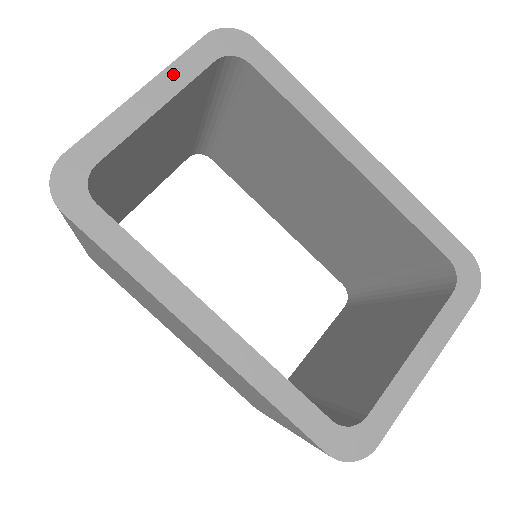
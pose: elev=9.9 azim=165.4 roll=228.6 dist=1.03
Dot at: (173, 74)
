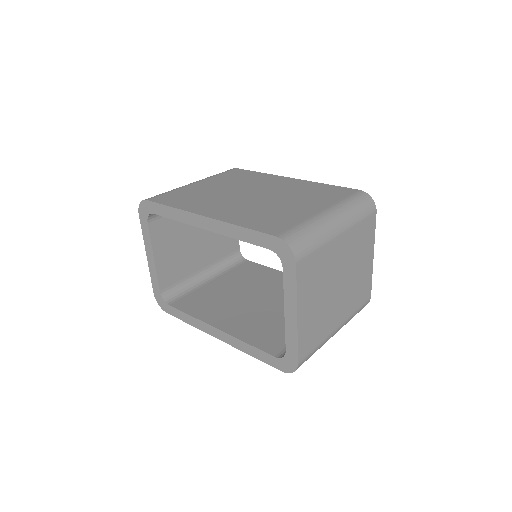
Dot at: (146, 241)
